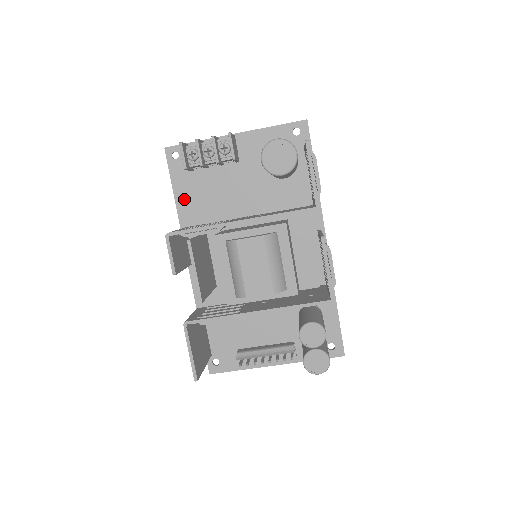
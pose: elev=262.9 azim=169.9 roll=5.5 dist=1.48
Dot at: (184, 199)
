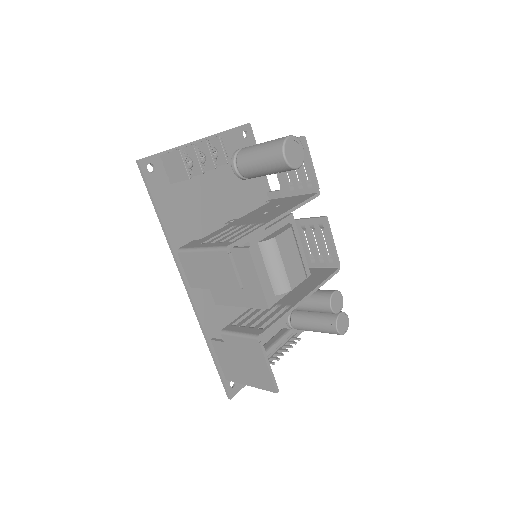
Dot at: (170, 217)
